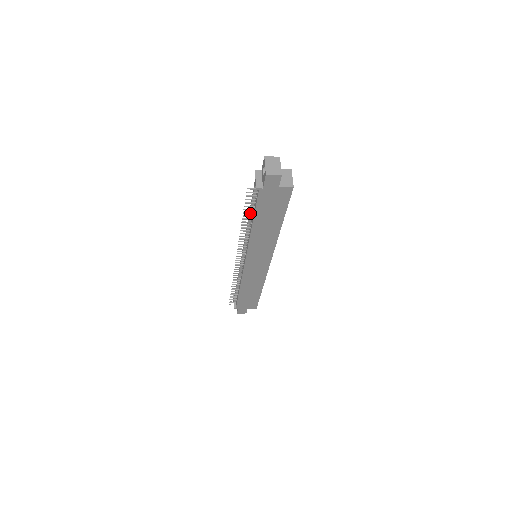
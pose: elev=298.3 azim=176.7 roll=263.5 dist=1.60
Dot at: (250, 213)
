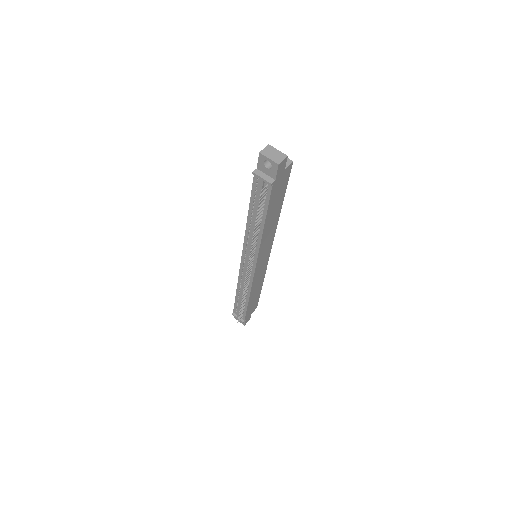
Dot at: occluded
